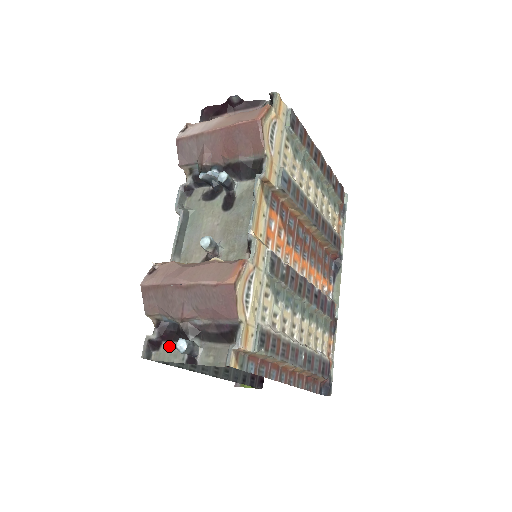
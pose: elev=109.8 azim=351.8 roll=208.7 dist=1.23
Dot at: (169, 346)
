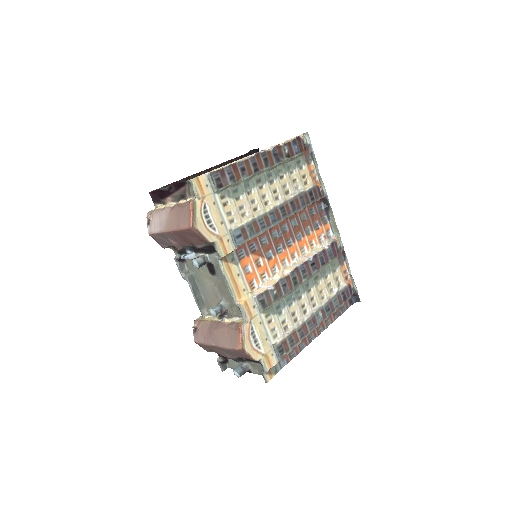
Dot at: (232, 361)
